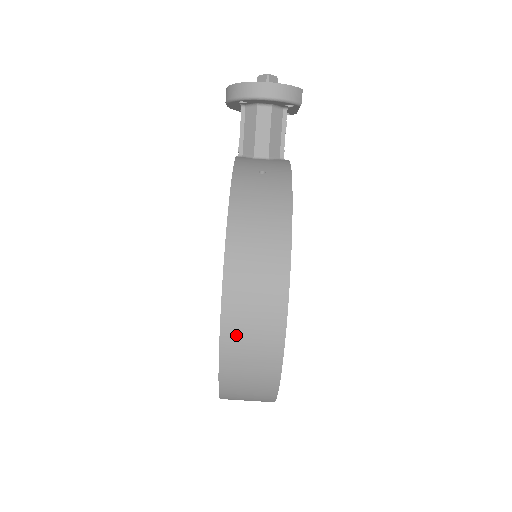
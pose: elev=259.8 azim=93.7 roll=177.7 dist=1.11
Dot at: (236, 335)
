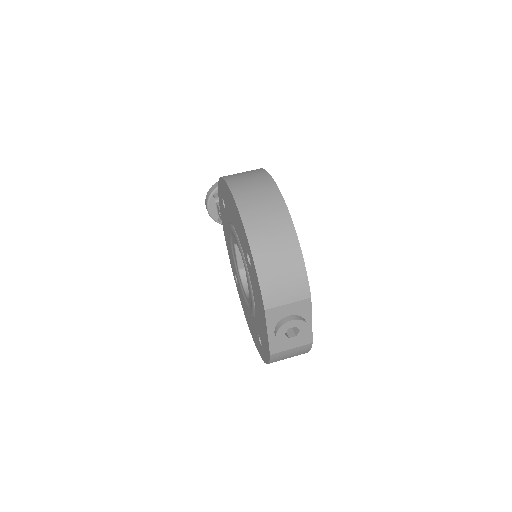
Dot at: (245, 196)
